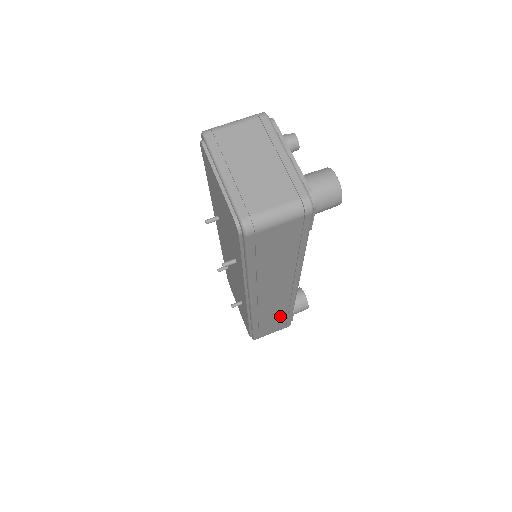
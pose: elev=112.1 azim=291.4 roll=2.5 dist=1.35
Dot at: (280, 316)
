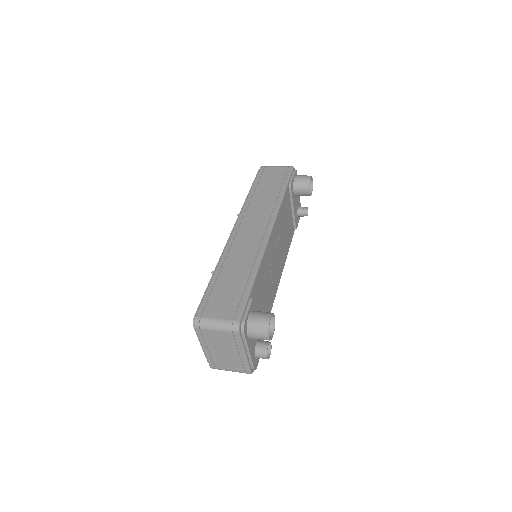
Dot at: (241, 277)
